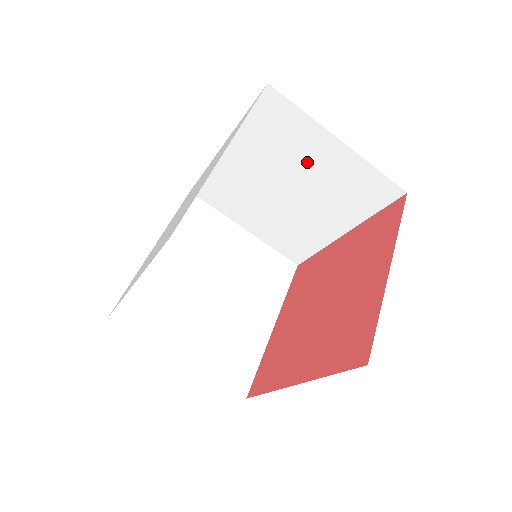
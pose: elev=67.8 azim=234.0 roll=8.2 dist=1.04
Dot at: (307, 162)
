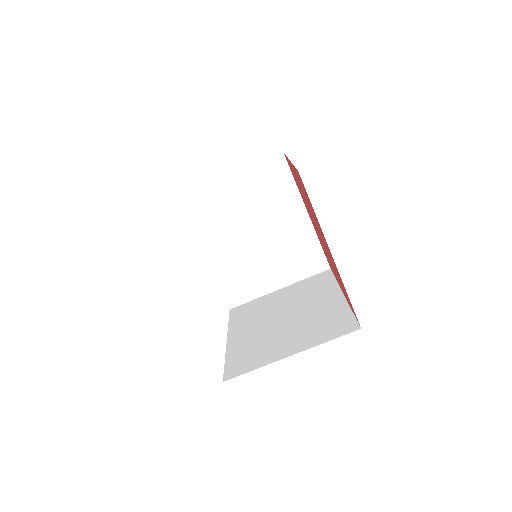
Dot at: occluded
